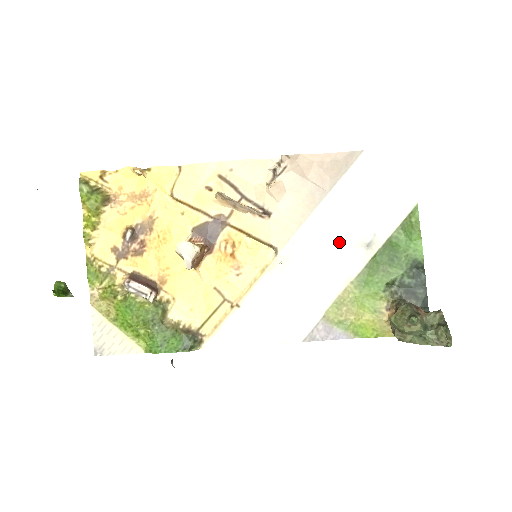
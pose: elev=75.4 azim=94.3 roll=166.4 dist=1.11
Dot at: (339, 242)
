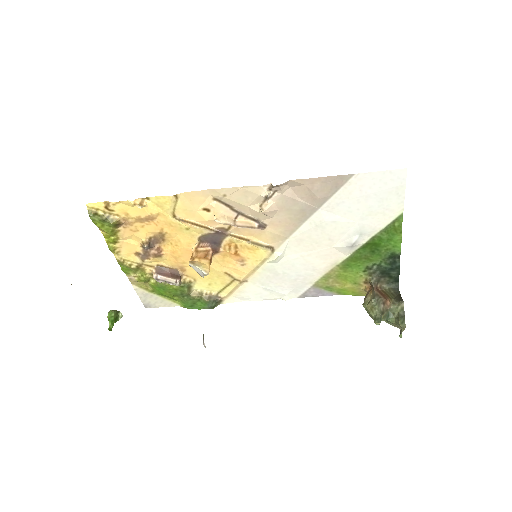
Dot at: (328, 242)
